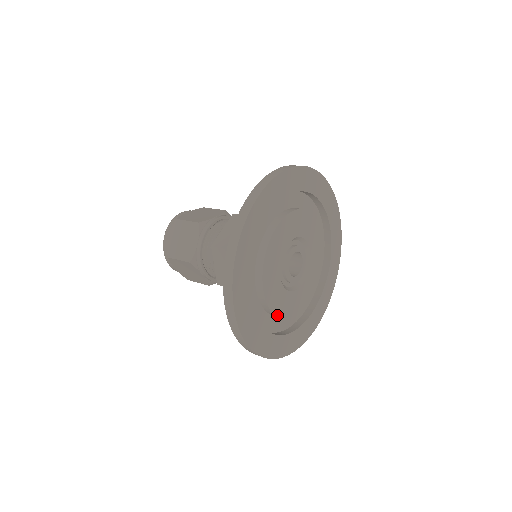
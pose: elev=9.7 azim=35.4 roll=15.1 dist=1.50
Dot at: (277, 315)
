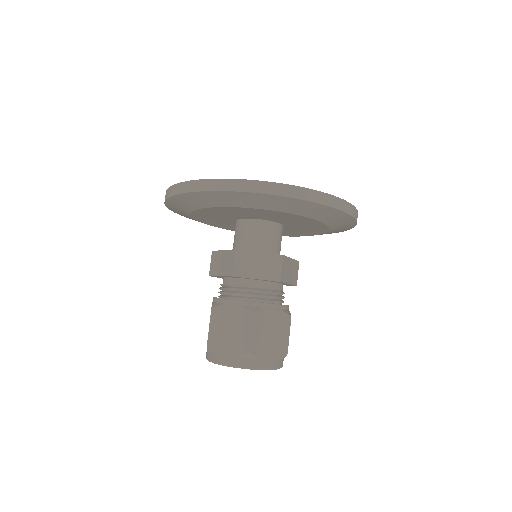
Dot at: occluded
